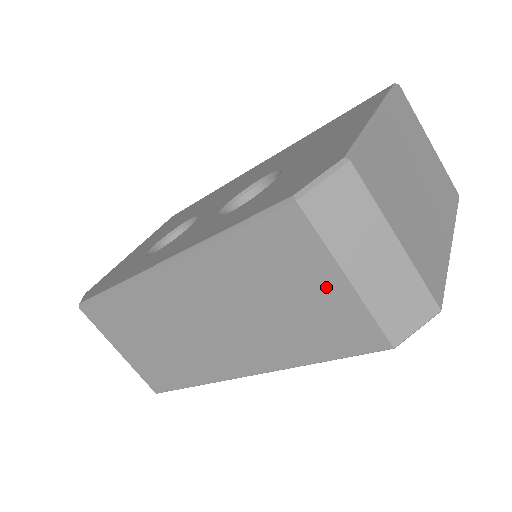
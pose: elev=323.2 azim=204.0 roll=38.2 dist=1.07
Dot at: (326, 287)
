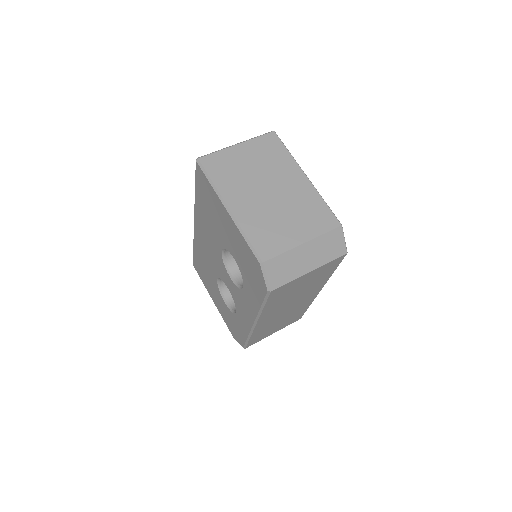
Dot at: (308, 277)
